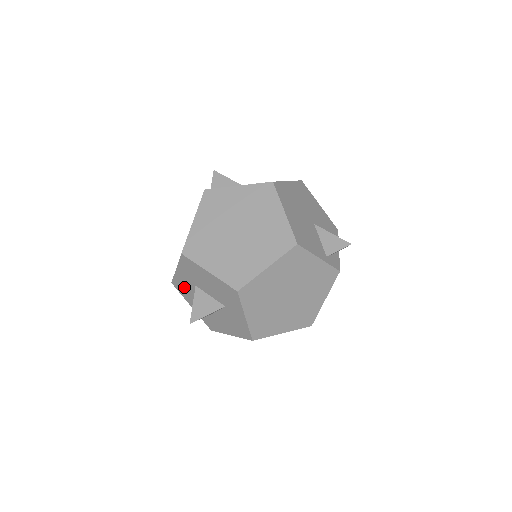
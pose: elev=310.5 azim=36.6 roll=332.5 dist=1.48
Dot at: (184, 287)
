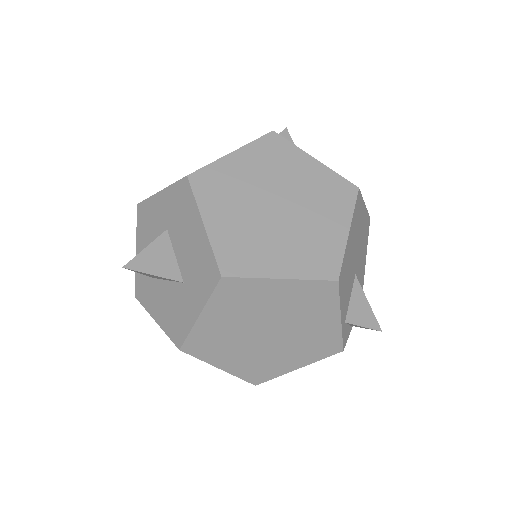
Dot at: (149, 220)
